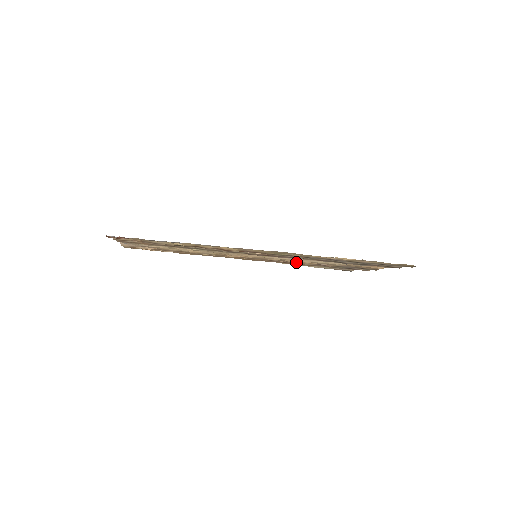
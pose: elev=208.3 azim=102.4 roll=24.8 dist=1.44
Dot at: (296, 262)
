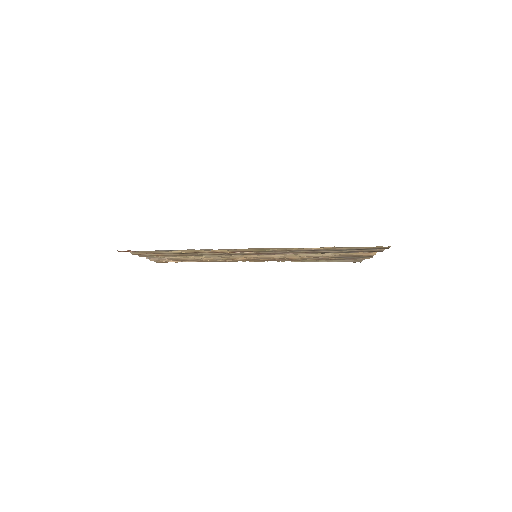
Dot at: (295, 258)
